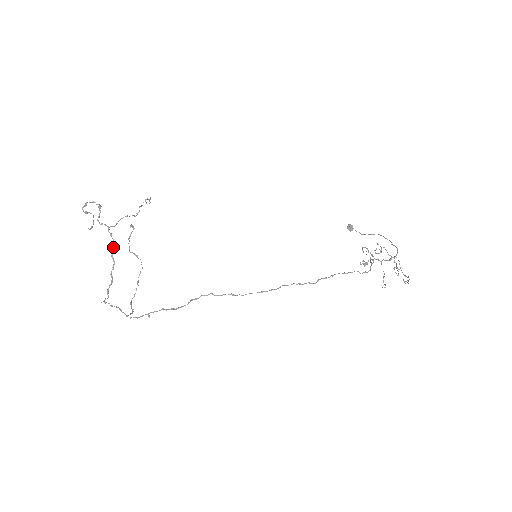
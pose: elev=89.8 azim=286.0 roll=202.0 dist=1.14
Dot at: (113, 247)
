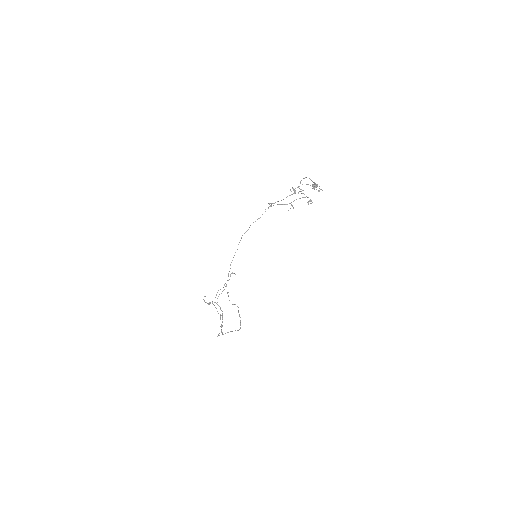
Dot at: occluded
